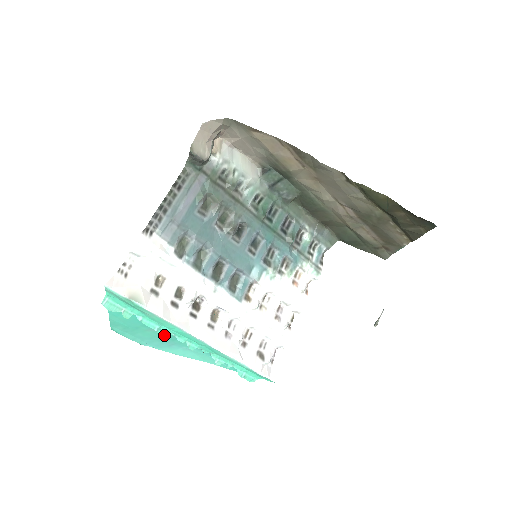
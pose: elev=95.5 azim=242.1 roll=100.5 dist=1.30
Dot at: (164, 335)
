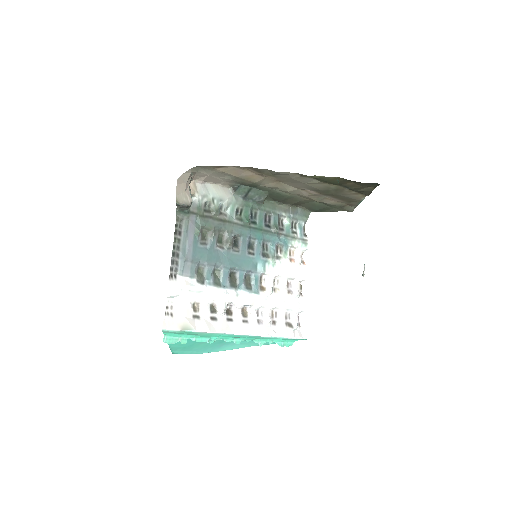
Dot at: (214, 342)
